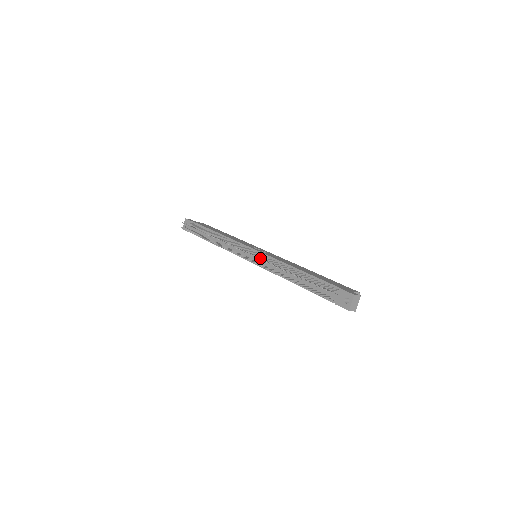
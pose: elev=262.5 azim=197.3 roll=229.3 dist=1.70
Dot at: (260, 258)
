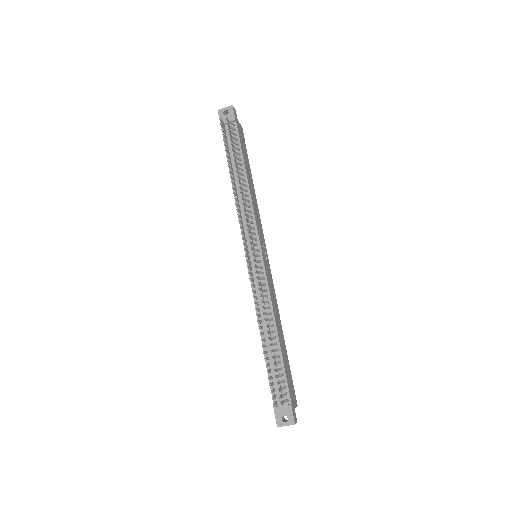
Dot at: (260, 283)
